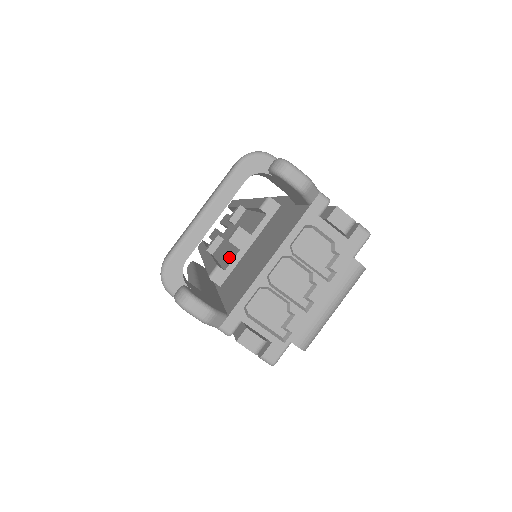
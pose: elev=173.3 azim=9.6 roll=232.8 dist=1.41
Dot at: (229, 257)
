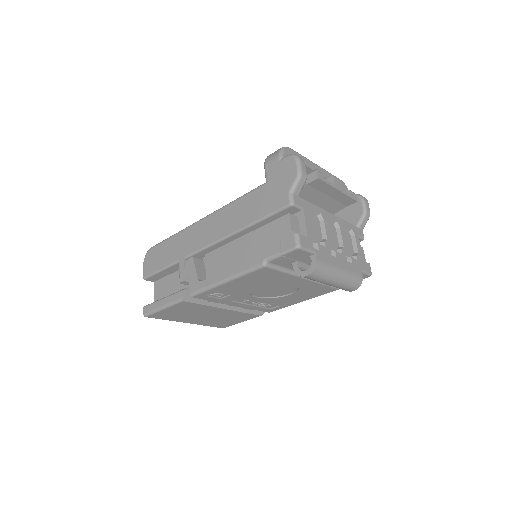
Dot at: occluded
